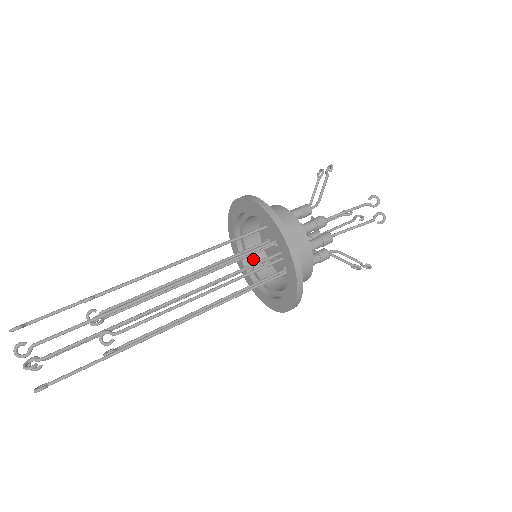
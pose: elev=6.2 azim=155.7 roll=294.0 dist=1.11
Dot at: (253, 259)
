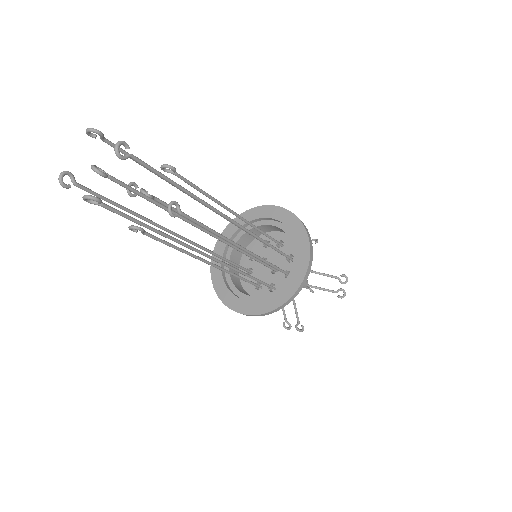
Dot at: occluded
